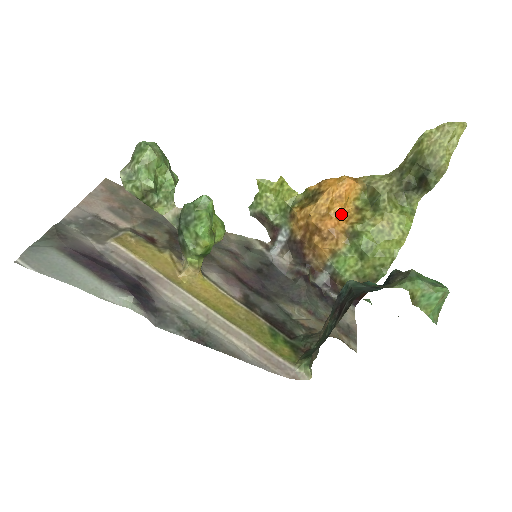
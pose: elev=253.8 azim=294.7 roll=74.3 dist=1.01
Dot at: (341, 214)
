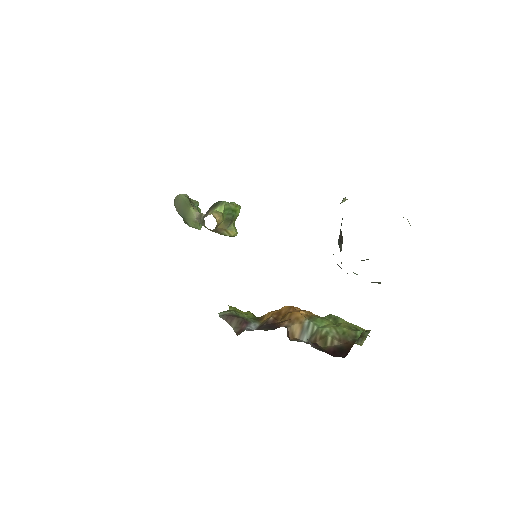
Dot at: occluded
